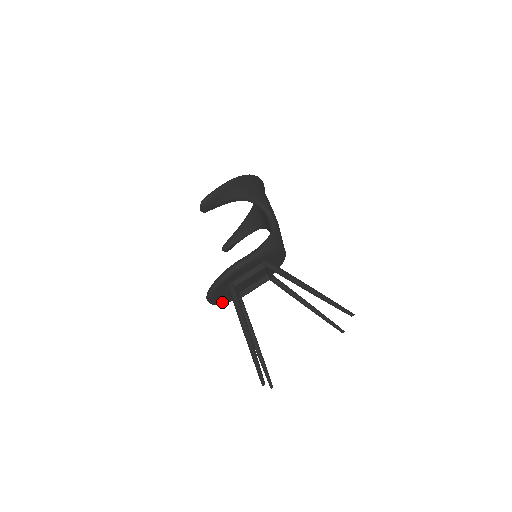
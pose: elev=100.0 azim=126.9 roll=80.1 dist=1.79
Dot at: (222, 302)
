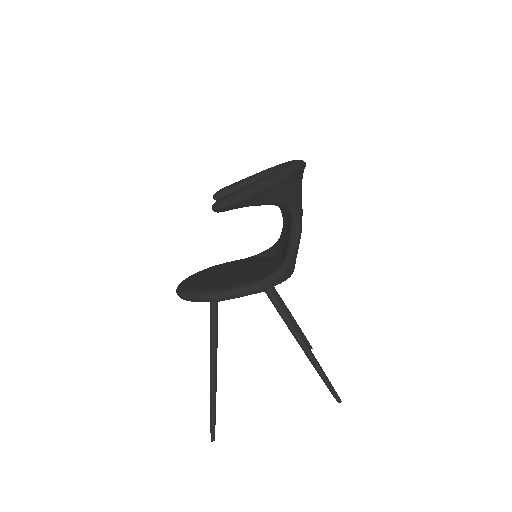
Dot at: occluded
